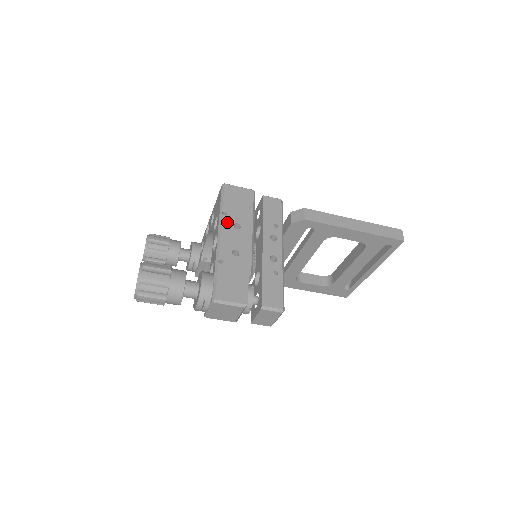
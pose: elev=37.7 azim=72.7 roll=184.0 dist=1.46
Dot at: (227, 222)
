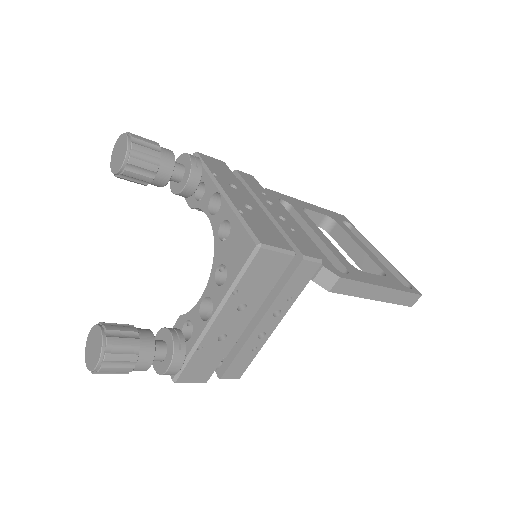
Dot at: (232, 303)
